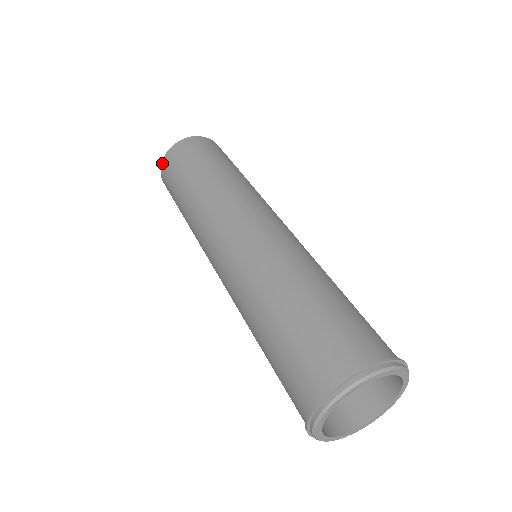
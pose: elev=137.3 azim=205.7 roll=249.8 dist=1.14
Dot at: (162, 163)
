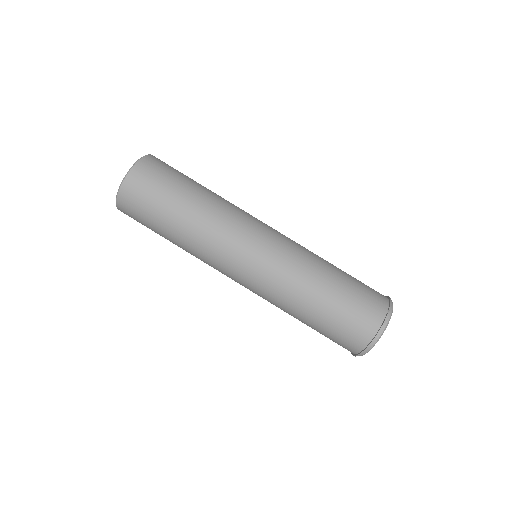
Dot at: occluded
